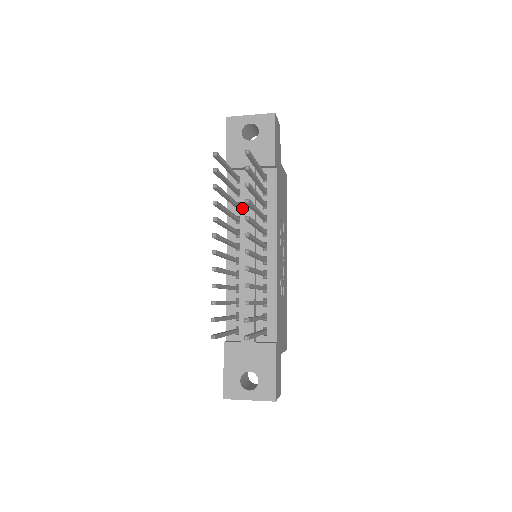
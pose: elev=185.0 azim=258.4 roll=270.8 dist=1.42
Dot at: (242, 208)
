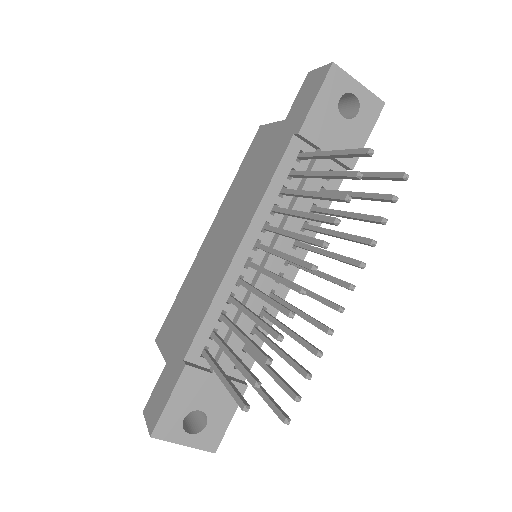
Dot at: (286, 197)
